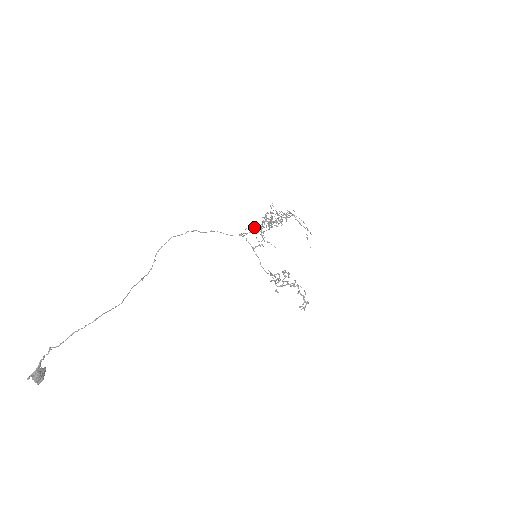
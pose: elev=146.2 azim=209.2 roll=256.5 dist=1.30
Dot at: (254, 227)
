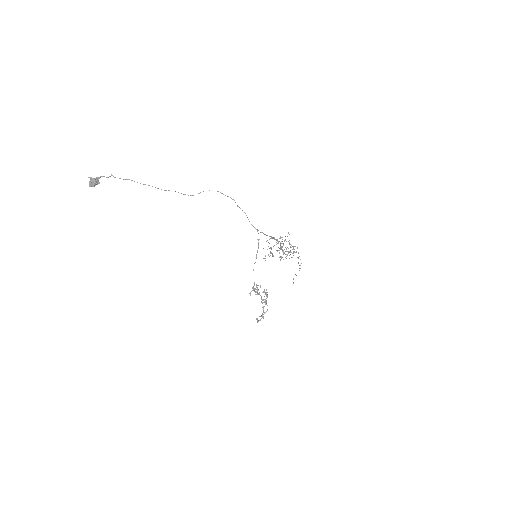
Dot at: (270, 248)
